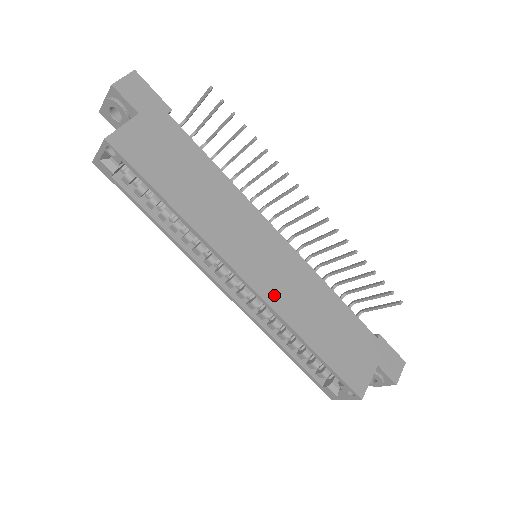
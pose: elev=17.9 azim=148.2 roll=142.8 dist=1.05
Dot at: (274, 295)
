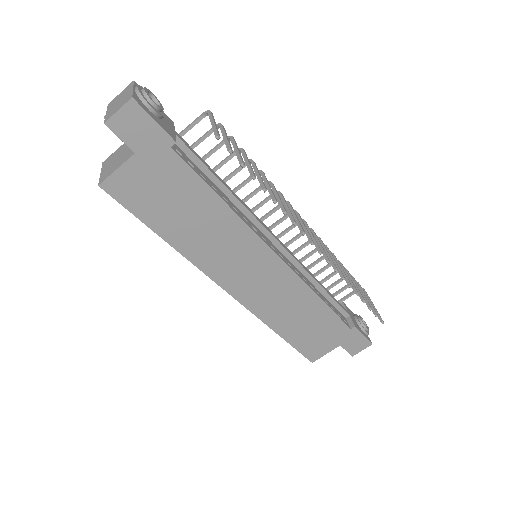
Dot at: (254, 302)
